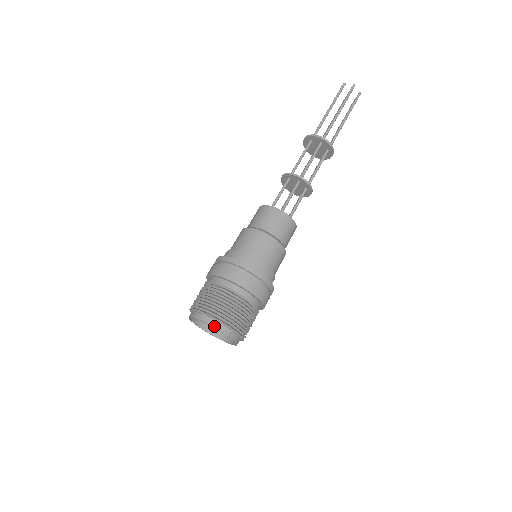
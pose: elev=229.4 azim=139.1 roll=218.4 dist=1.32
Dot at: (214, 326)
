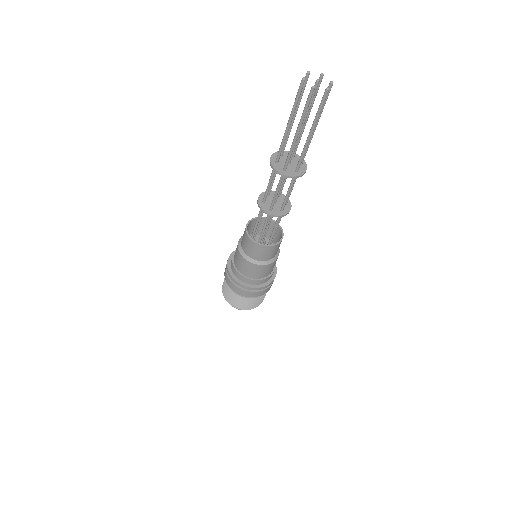
Dot at: occluded
